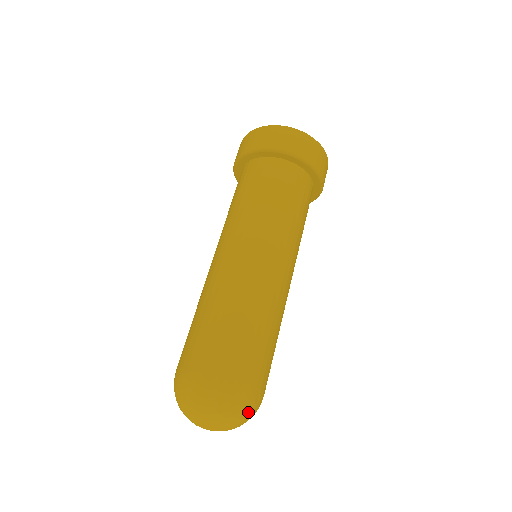
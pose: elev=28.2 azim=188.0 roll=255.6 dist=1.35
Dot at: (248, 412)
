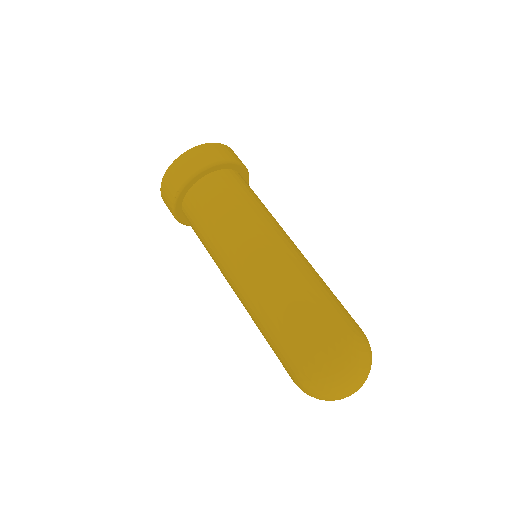
Dot at: occluded
